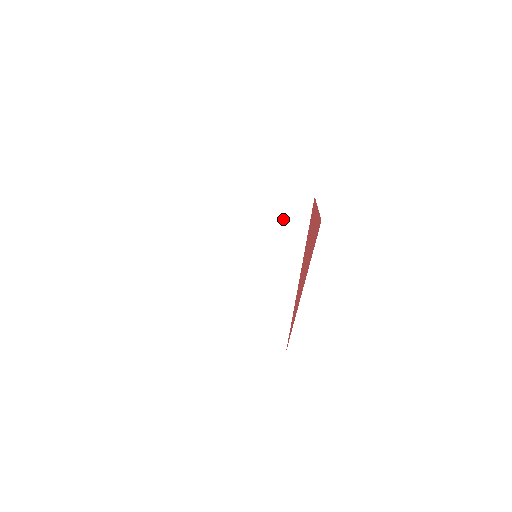
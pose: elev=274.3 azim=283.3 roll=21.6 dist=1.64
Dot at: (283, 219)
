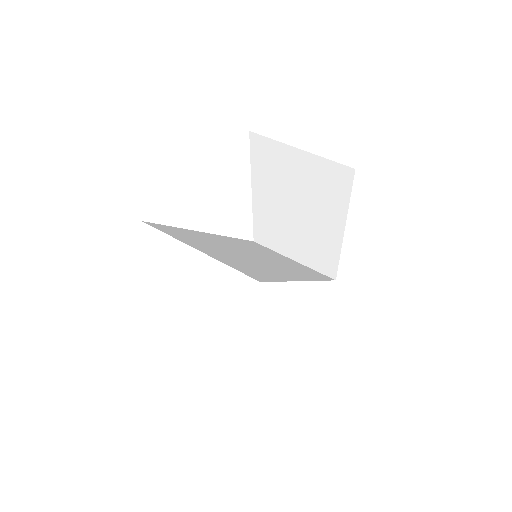
Dot at: (296, 267)
